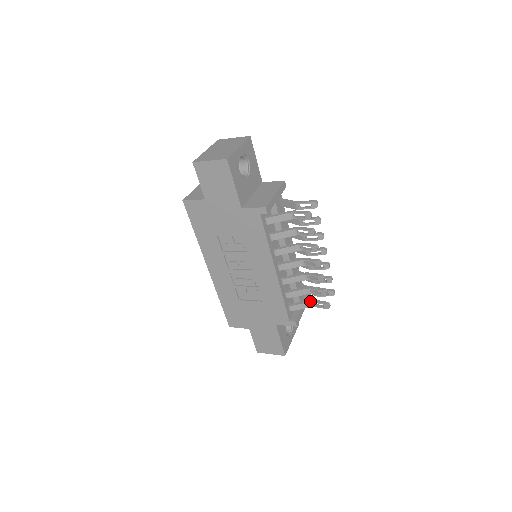
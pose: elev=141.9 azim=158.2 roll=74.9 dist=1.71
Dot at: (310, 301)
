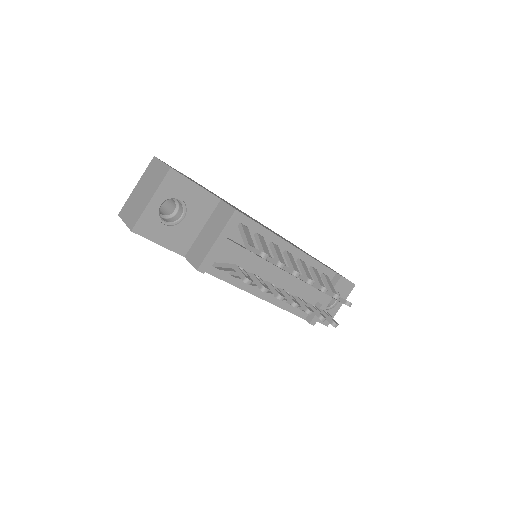
Dot at: occluded
